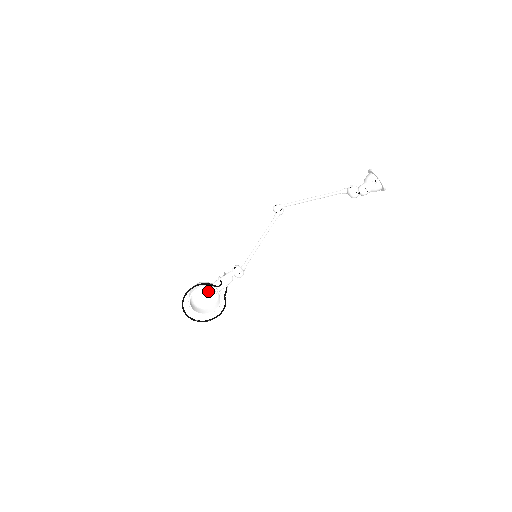
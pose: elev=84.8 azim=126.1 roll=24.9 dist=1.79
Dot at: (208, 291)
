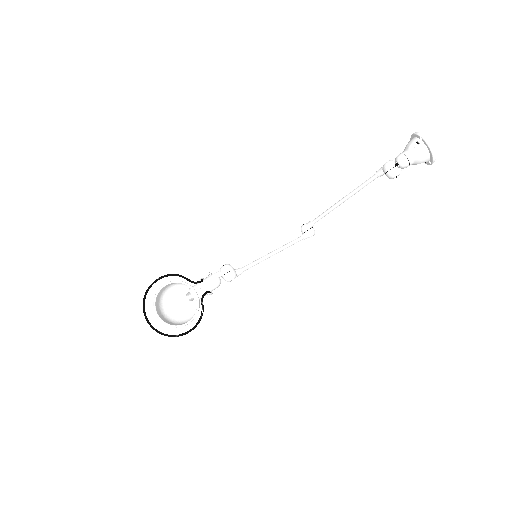
Dot at: (185, 295)
